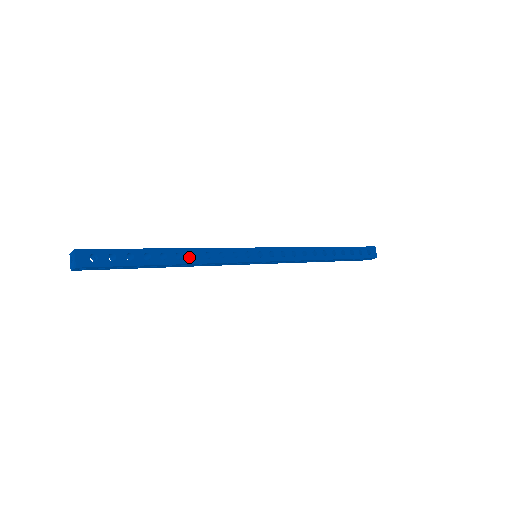
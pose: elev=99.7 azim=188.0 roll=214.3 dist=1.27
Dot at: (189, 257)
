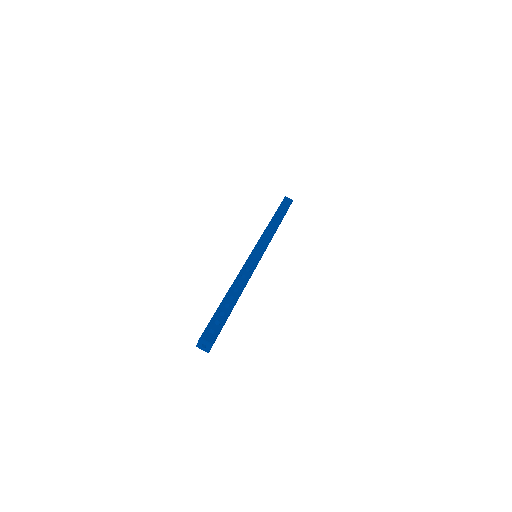
Dot at: (239, 286)
